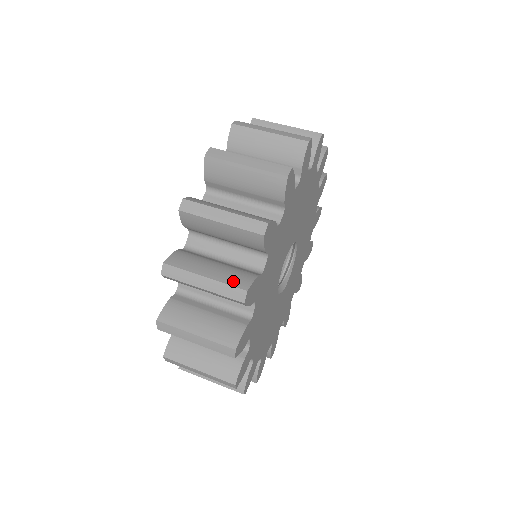
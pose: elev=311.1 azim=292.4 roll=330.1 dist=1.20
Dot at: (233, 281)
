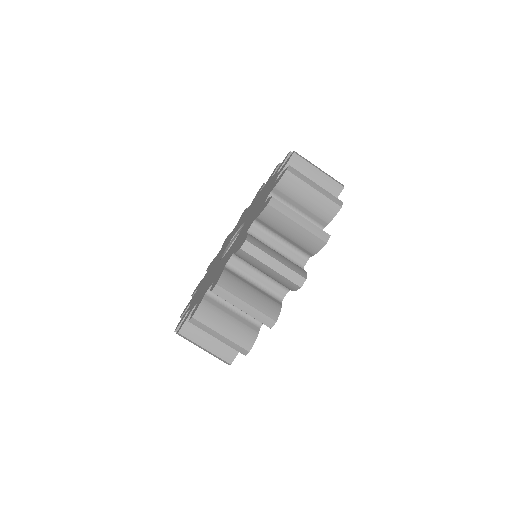
Dot at: occluded
